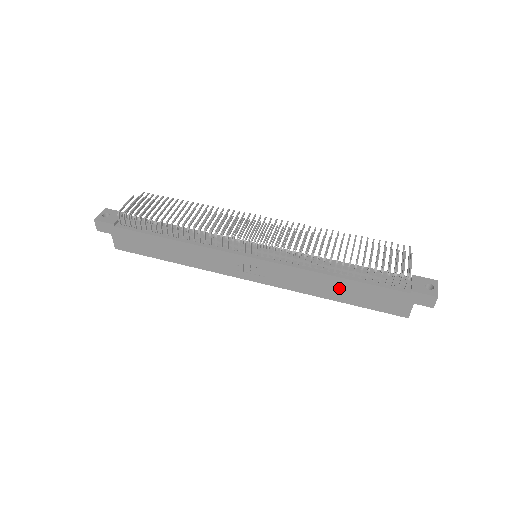
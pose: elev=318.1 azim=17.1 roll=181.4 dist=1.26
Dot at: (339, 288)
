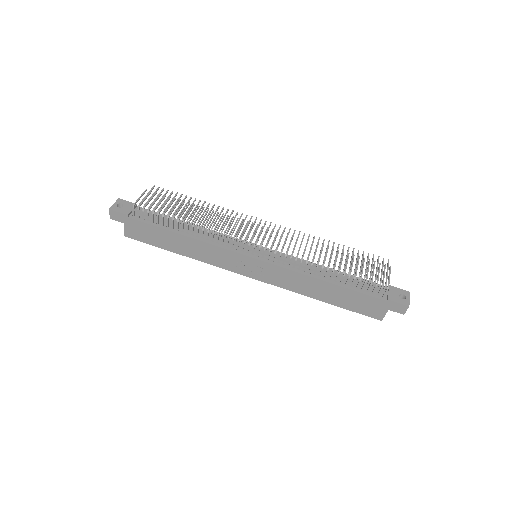
Dot at: (327, 291)
